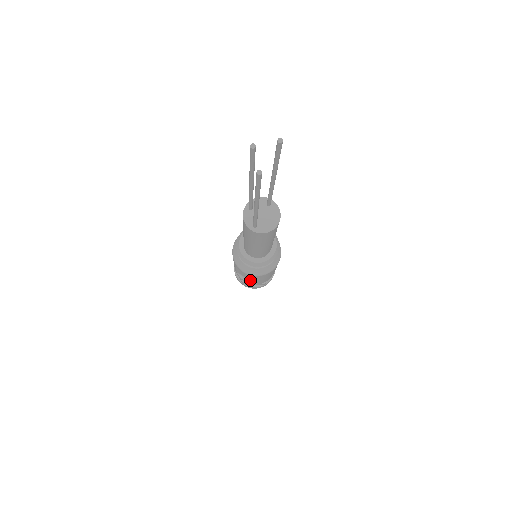
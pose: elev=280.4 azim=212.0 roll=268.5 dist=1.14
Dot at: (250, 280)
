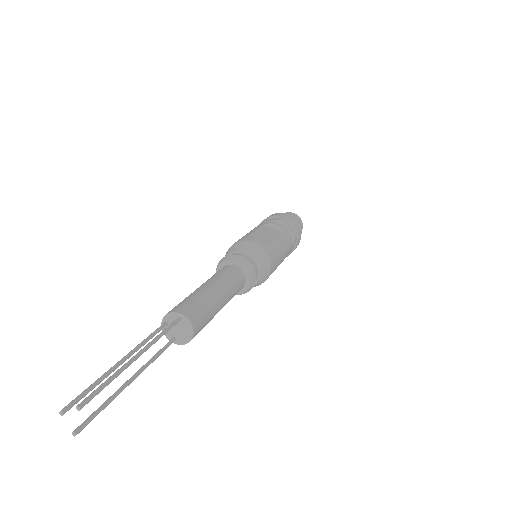
Dot at: occluded
